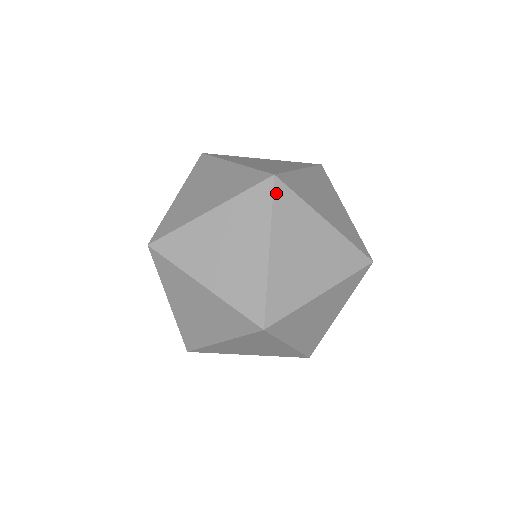
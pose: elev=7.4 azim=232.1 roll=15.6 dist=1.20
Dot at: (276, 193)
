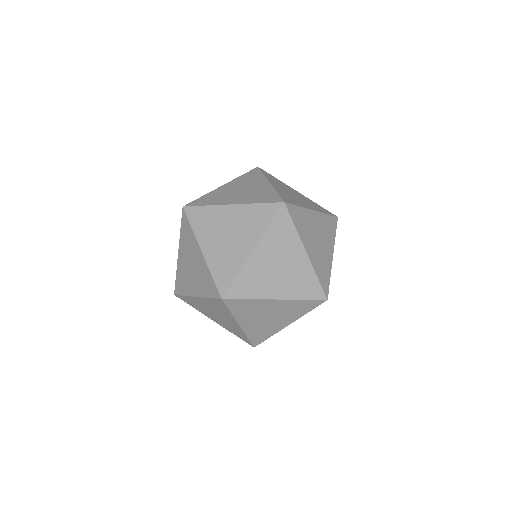
Dot at: (262, 171)
